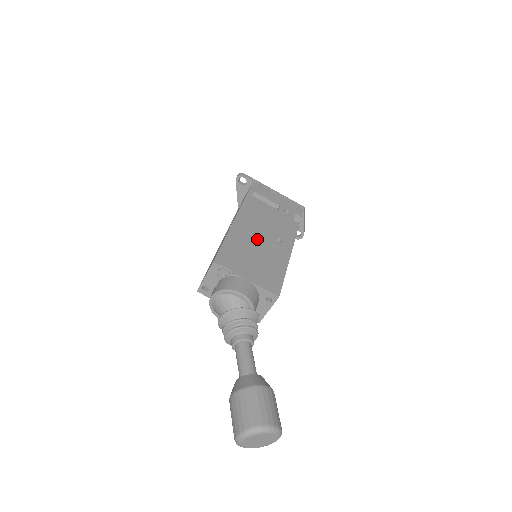
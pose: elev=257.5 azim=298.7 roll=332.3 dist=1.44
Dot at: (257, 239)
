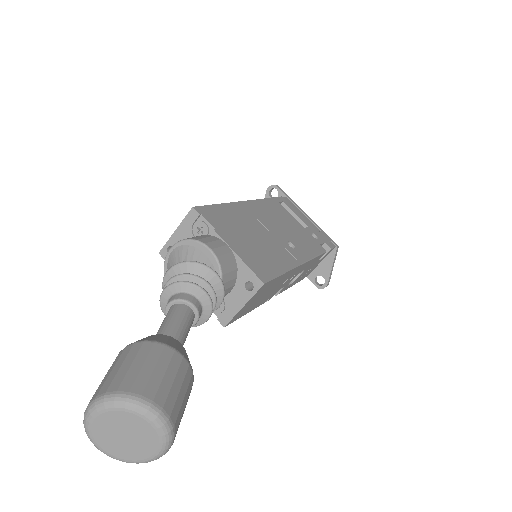
Dot at: (264, 228)
